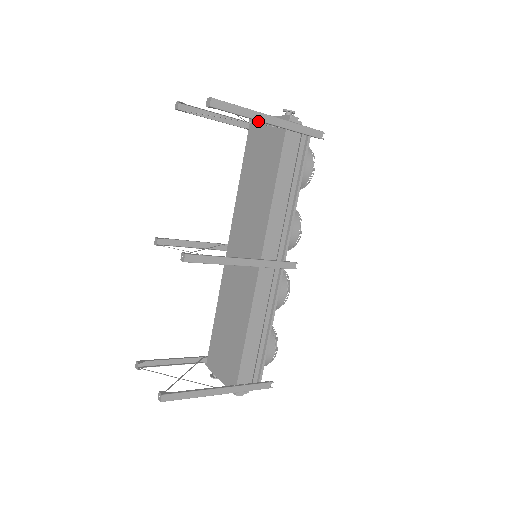
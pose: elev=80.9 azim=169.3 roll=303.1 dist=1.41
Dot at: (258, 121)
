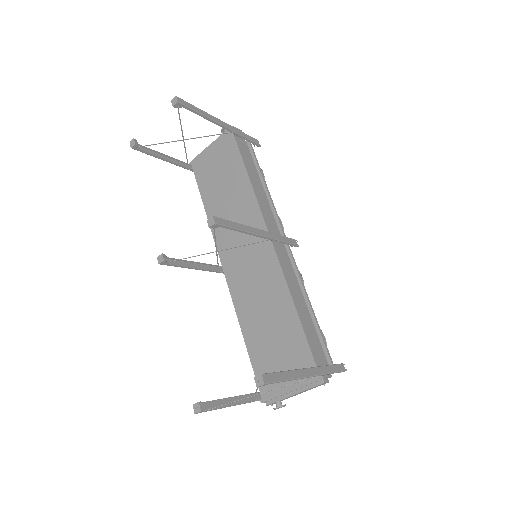
Dot at: (200, 155)
